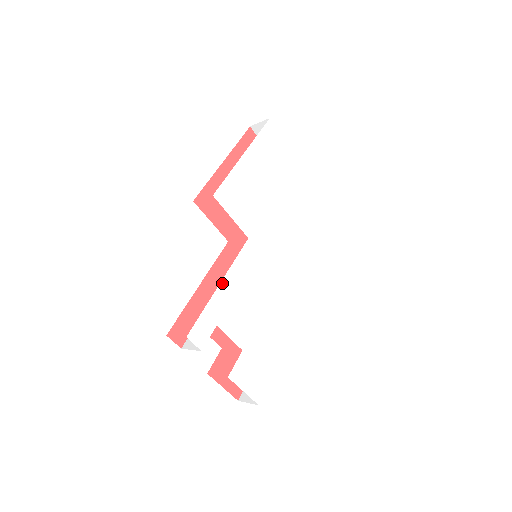
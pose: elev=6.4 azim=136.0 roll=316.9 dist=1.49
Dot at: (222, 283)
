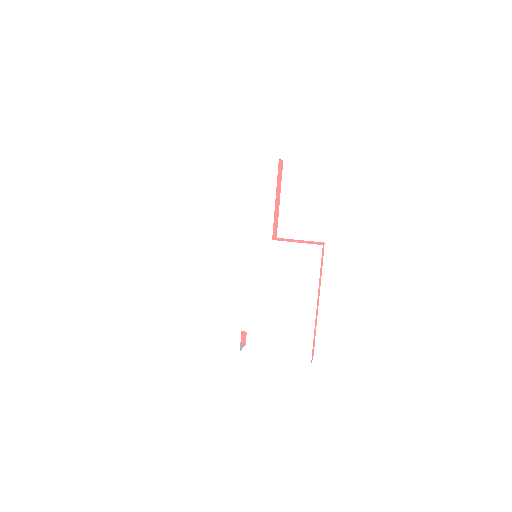
Dot at: (229, 303)
